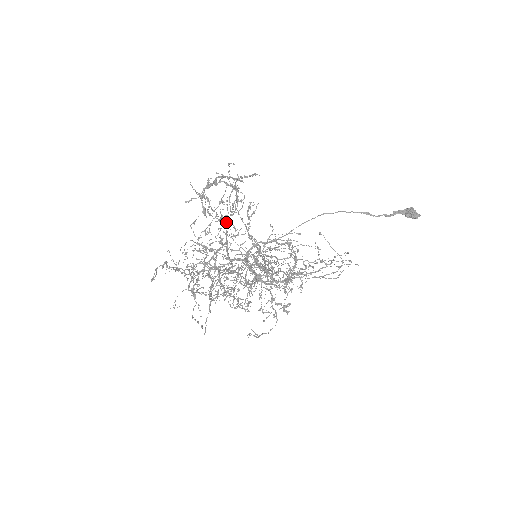
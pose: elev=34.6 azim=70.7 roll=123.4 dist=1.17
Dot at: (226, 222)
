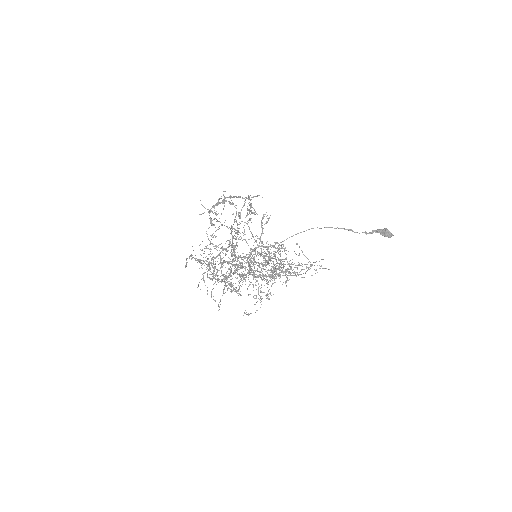
Dot at: occluded
